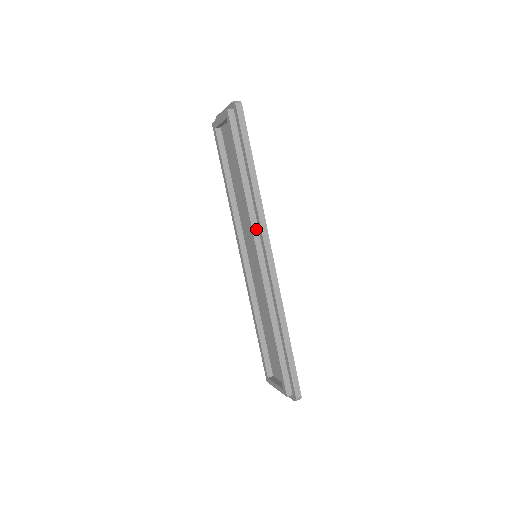
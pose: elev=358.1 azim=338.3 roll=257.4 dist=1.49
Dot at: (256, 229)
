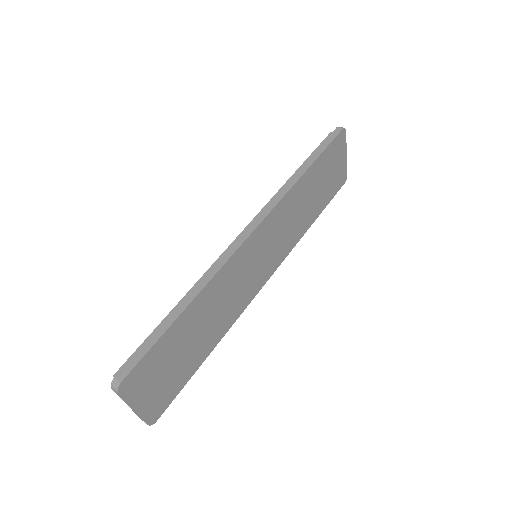
Dot at: occluded
